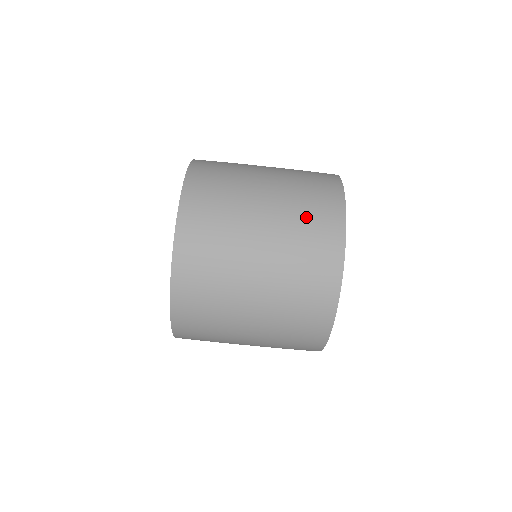
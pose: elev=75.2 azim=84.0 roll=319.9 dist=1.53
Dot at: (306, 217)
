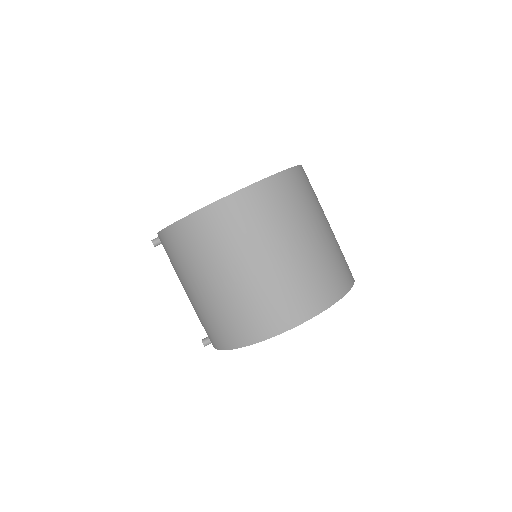
Dot at: occluded
